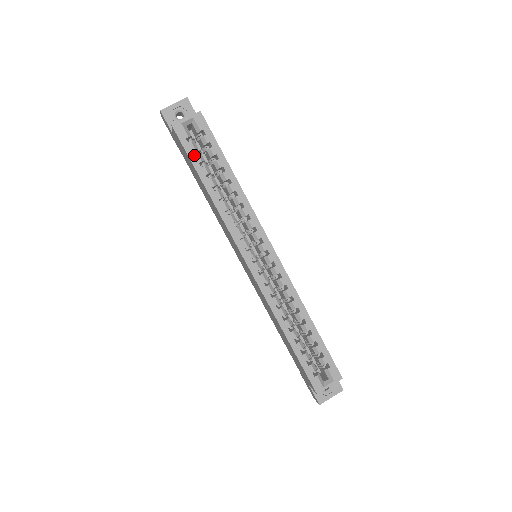
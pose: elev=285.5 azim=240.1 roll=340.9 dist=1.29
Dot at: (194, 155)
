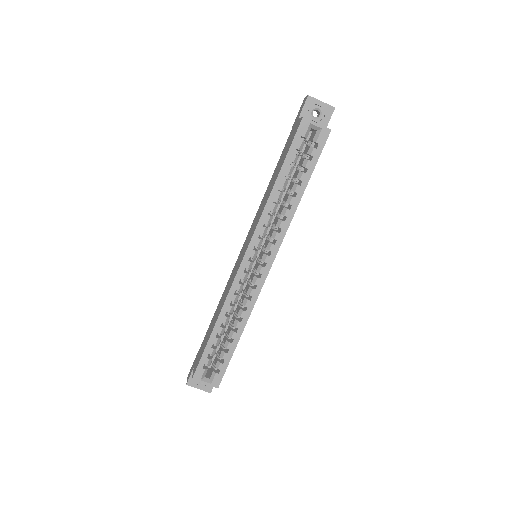
Dot at: occluded
